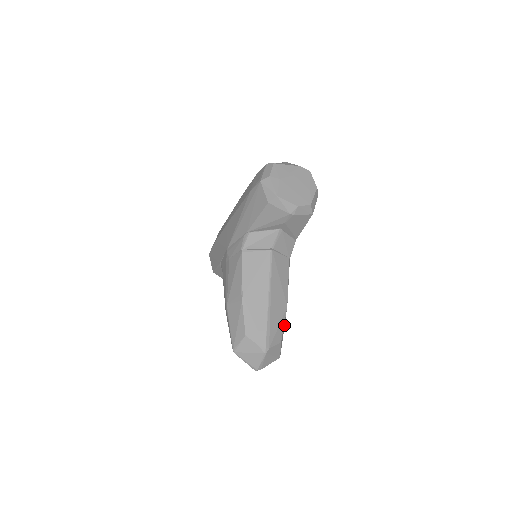
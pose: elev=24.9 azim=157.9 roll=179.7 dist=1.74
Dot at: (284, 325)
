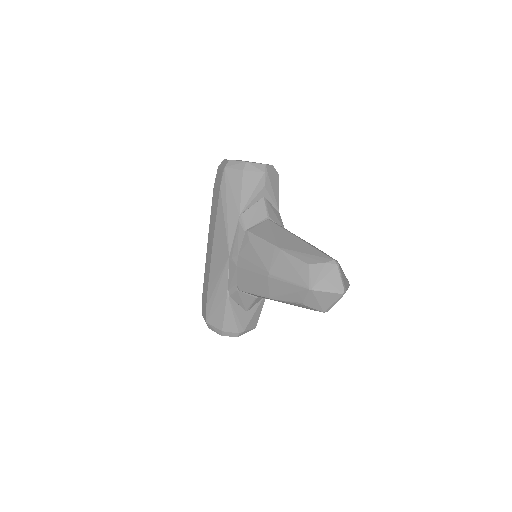
Dot at: occluded
